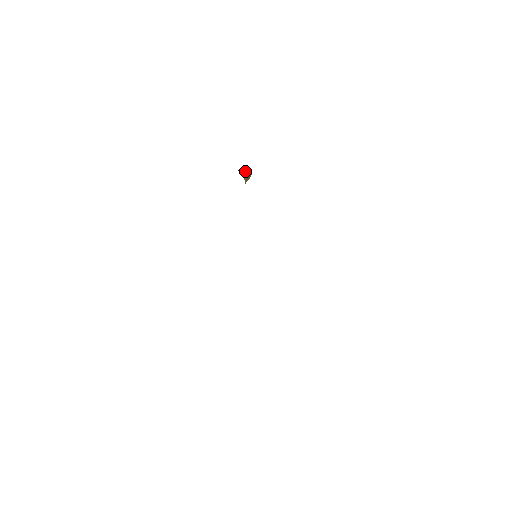
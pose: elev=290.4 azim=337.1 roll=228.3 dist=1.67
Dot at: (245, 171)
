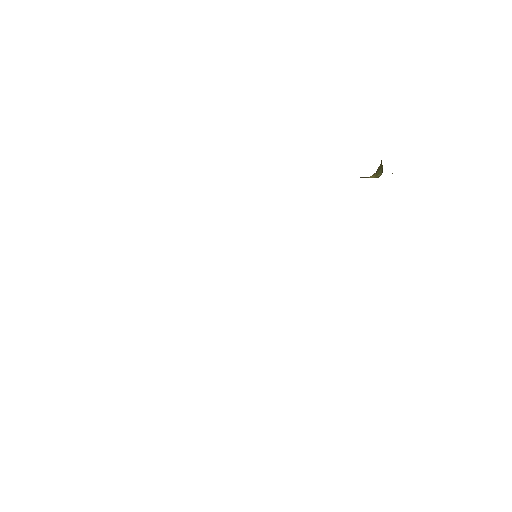
Dot at: occluded
